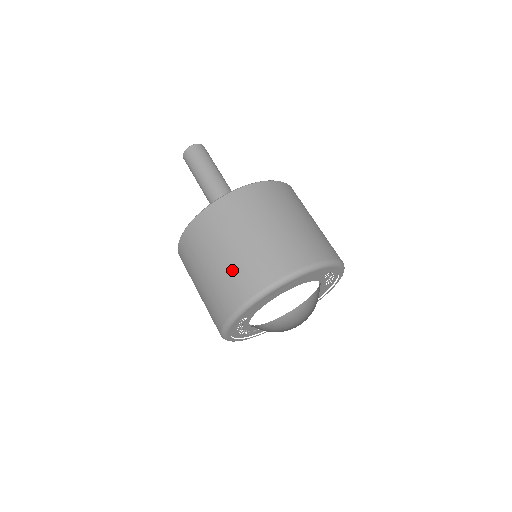
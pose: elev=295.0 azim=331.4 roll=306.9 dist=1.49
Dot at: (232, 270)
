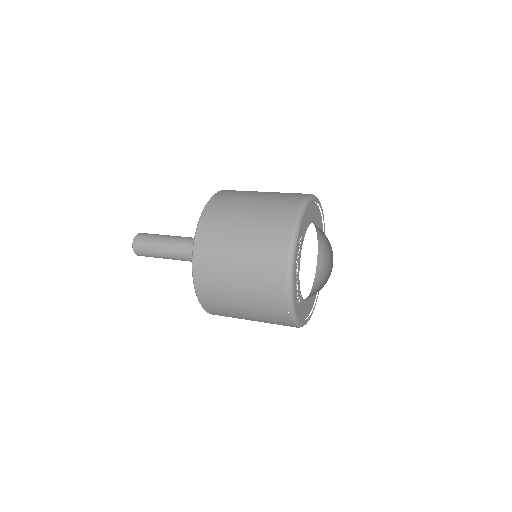
Dot at: (271, 200)
